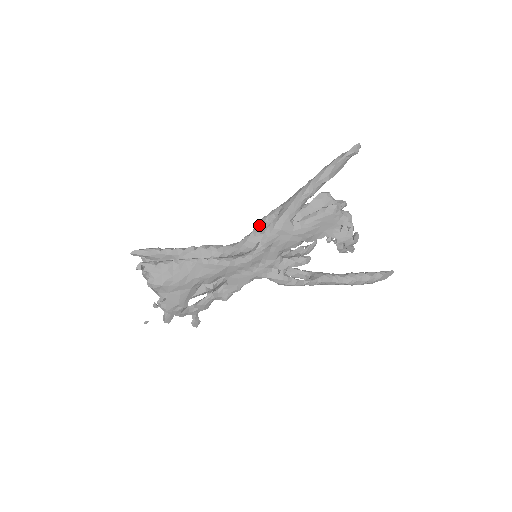
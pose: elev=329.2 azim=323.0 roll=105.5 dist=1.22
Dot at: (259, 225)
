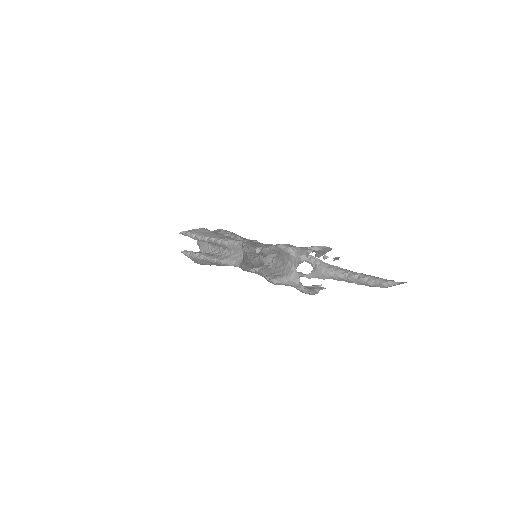
Dot at: occluded
